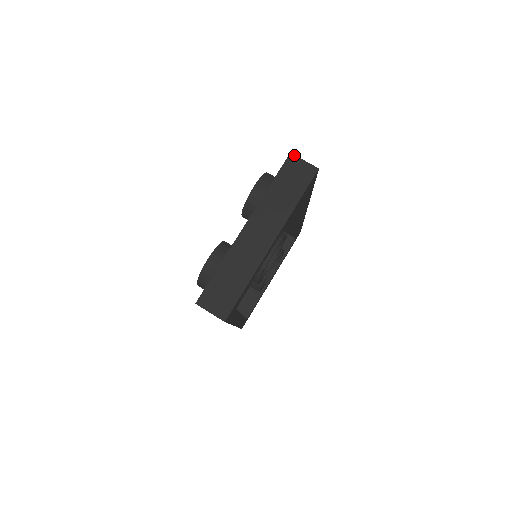
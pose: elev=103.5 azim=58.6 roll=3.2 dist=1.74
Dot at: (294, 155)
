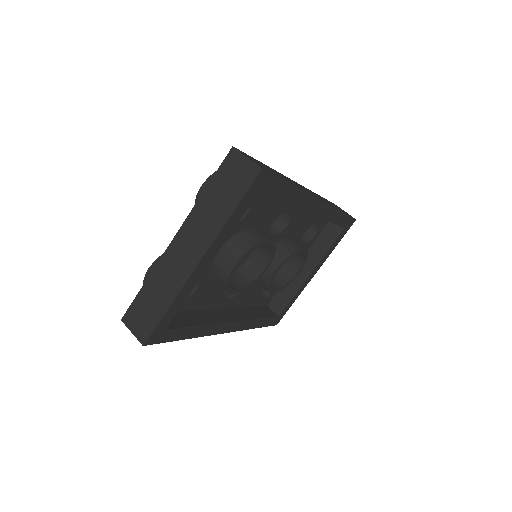
Dot at: (236, 149)
